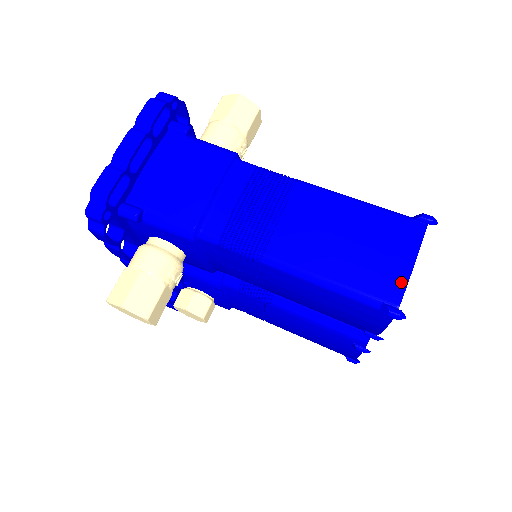
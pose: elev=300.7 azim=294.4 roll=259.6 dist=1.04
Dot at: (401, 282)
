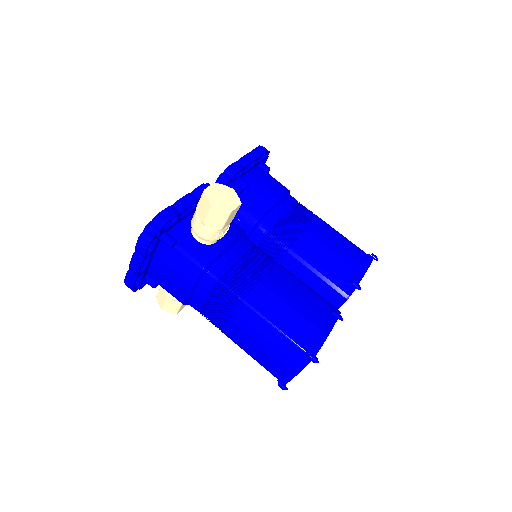
Dot at: (288, 378)
